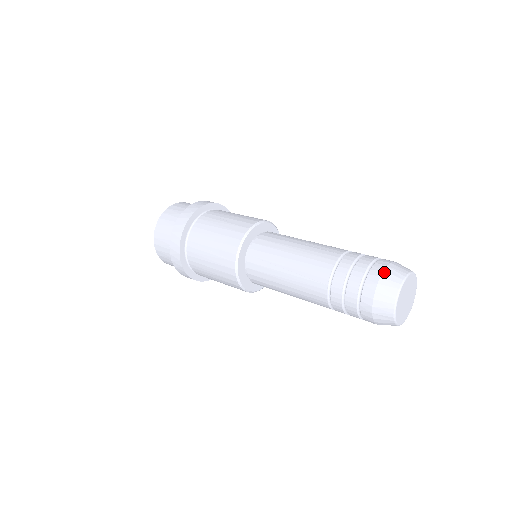
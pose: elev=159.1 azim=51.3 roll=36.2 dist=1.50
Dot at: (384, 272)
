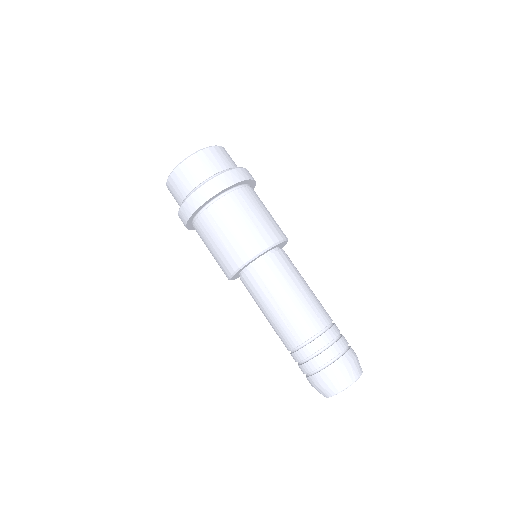
Dot at: (345, 369)
